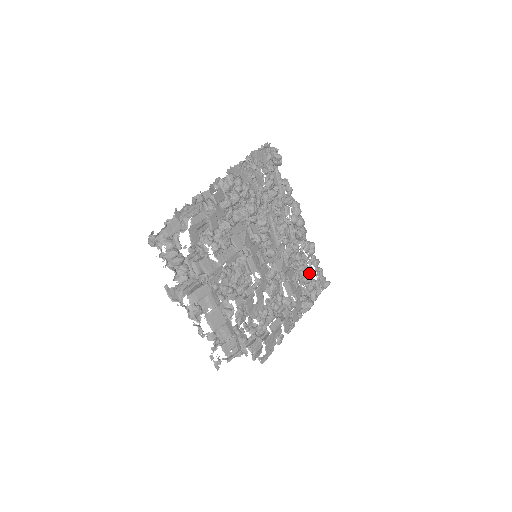
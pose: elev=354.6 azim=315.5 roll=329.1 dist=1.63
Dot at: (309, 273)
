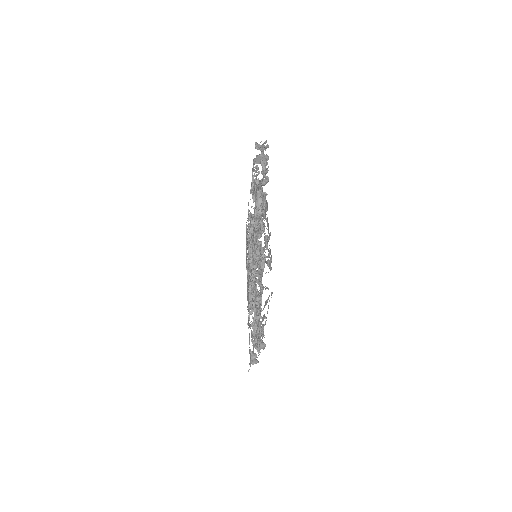
Dot at: occluded
